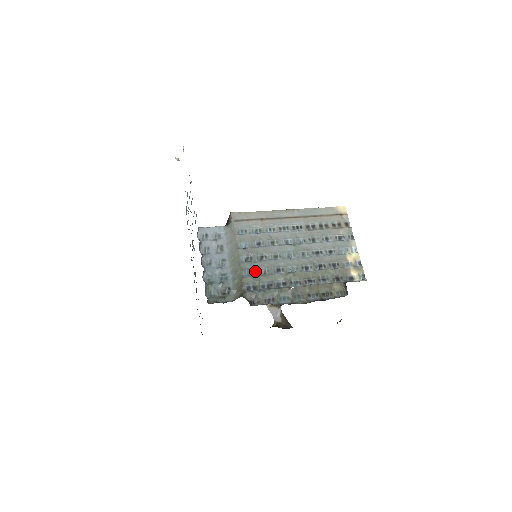
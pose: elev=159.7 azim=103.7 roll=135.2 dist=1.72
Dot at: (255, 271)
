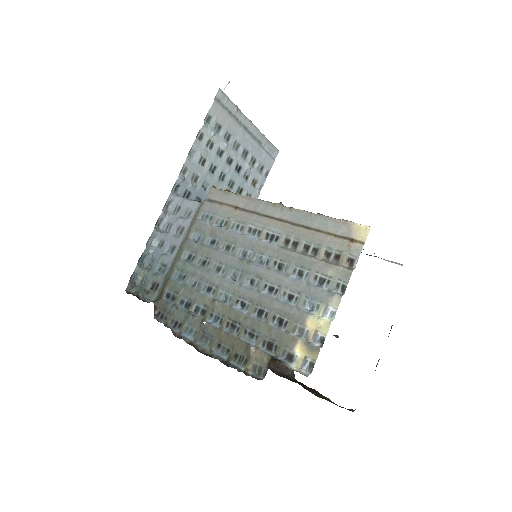
Dot at: (186, 277)
